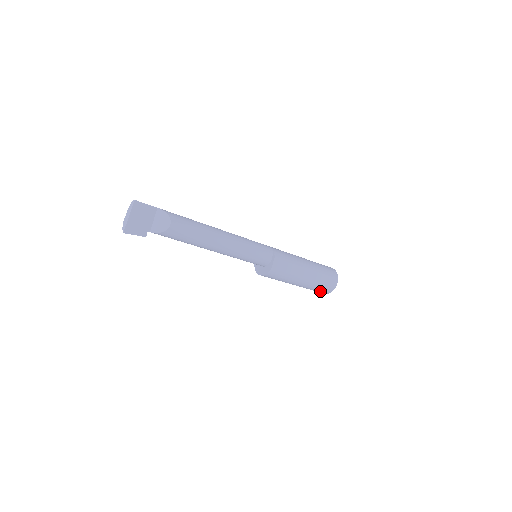
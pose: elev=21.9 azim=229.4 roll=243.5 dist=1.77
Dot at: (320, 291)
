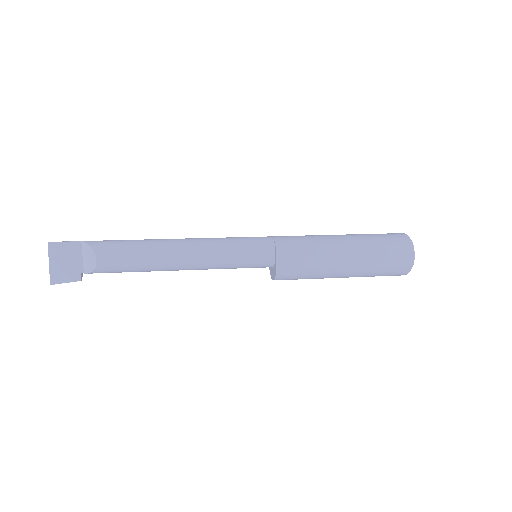
Dot at: (388, 275)
